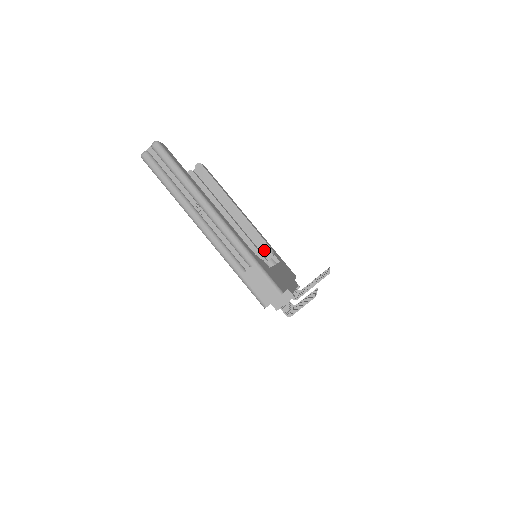
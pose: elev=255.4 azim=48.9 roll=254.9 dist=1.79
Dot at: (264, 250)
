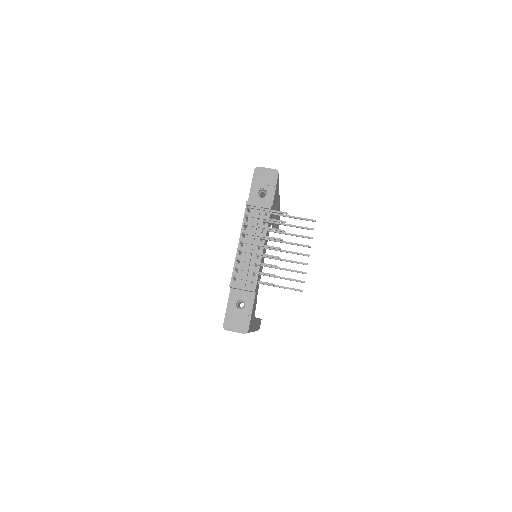
Dot at: occluded
